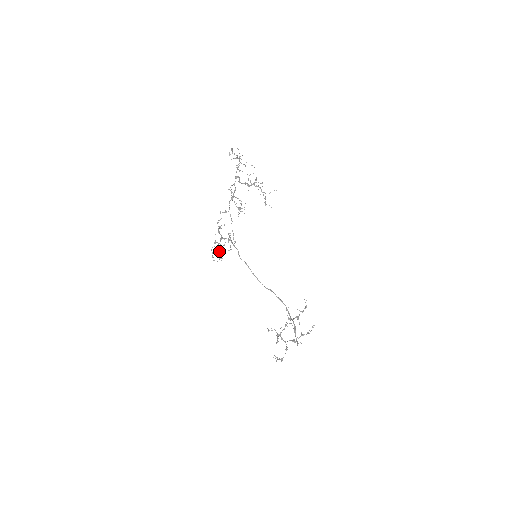
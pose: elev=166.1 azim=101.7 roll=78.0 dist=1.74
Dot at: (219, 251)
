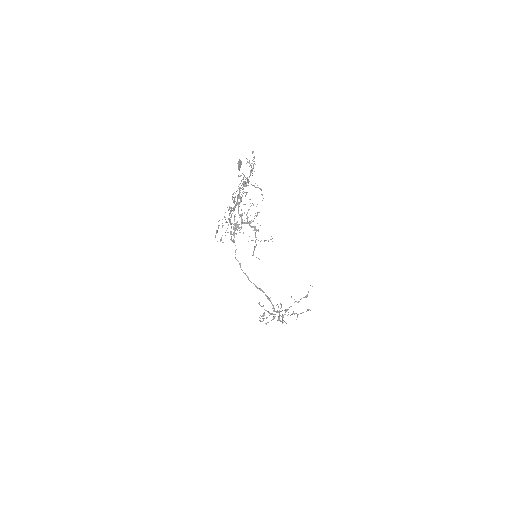
Dot at: (230, 220)
